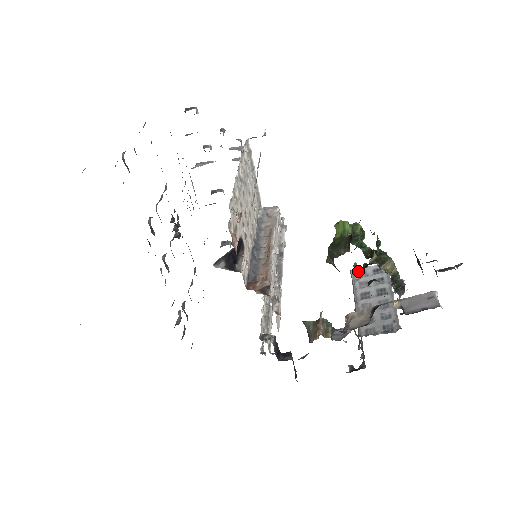
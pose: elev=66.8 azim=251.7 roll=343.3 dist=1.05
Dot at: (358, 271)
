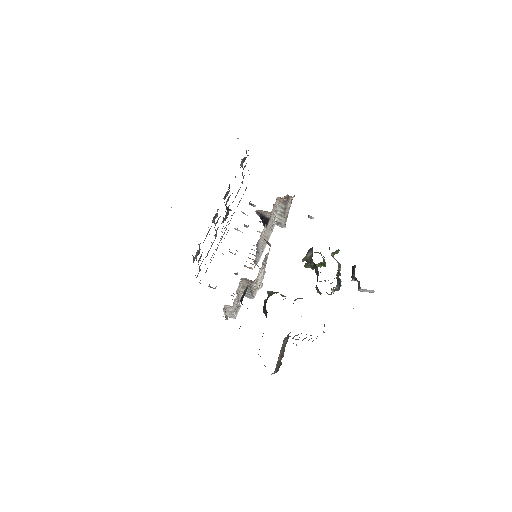
Dot at: occluded
